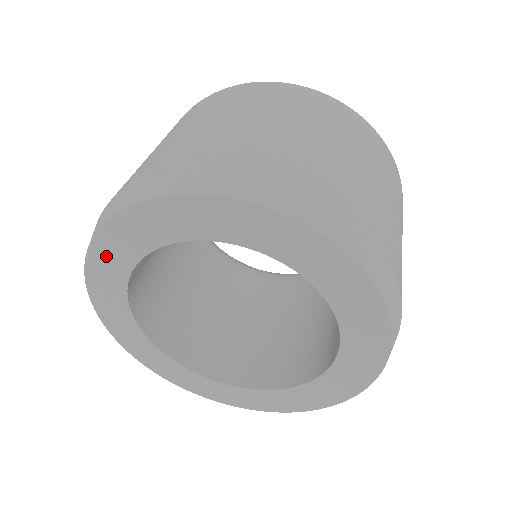
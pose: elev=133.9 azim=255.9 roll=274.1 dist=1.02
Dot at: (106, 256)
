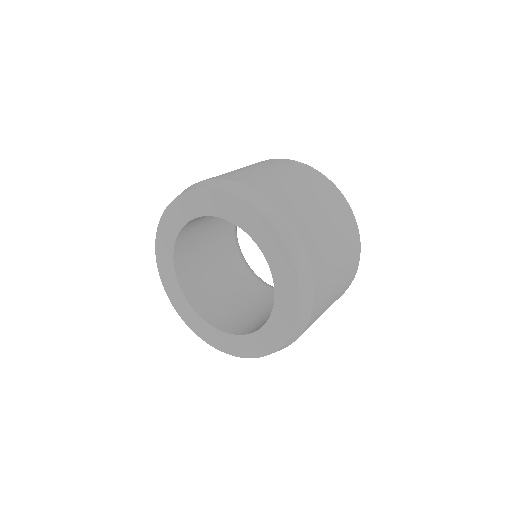
Dot at: (183, 206)
